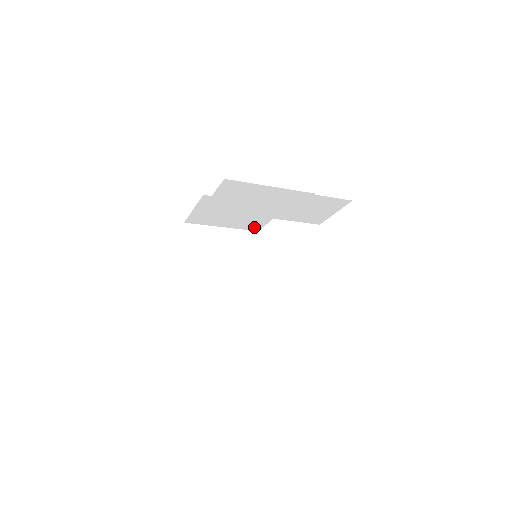
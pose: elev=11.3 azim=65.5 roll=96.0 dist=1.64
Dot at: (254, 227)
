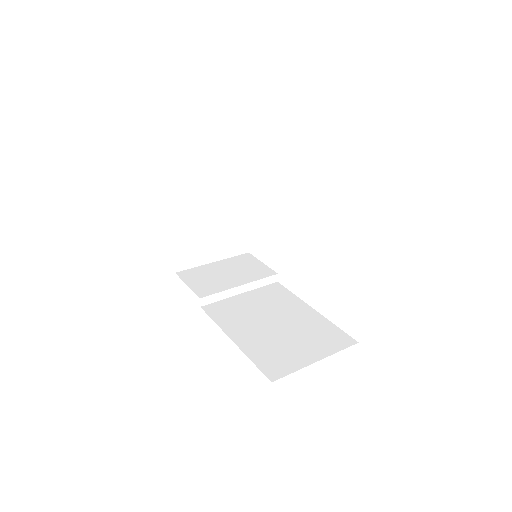
Dot at: occluded
